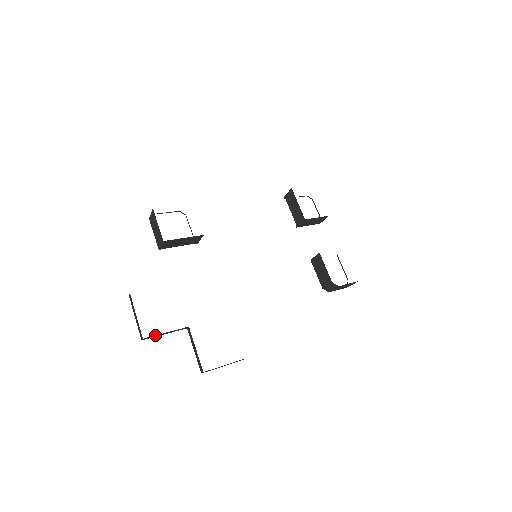
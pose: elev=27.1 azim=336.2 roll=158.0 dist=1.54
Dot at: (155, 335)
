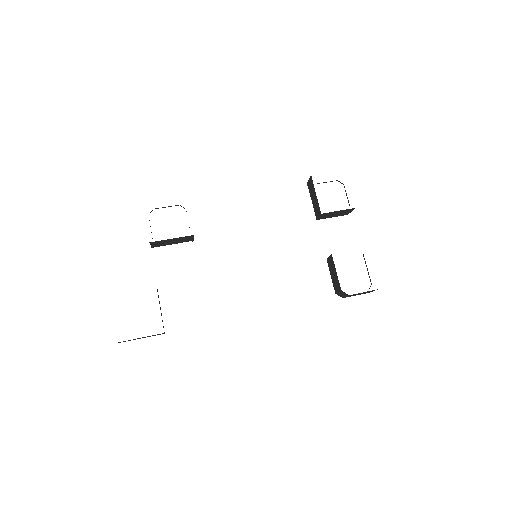
Dot at: (129, 340)
